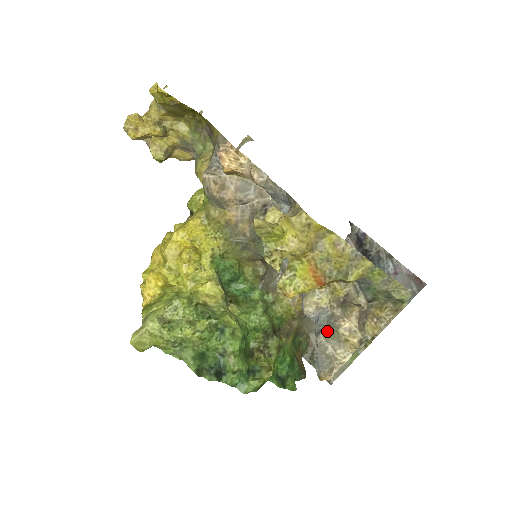
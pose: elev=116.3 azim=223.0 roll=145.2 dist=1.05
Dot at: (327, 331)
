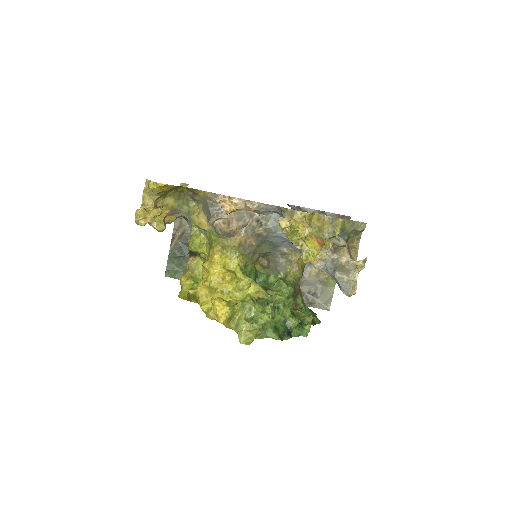
Dot at: (338, 269)
